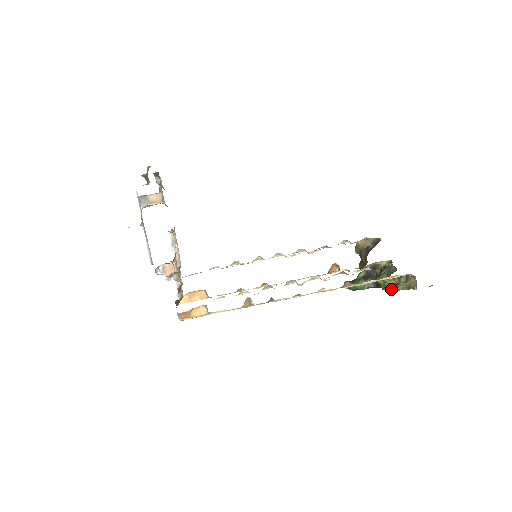
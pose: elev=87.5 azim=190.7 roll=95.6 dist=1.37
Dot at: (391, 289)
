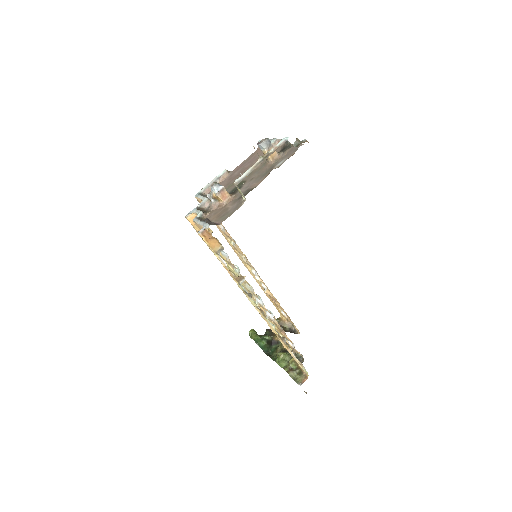
Dot at: (286, 368)
